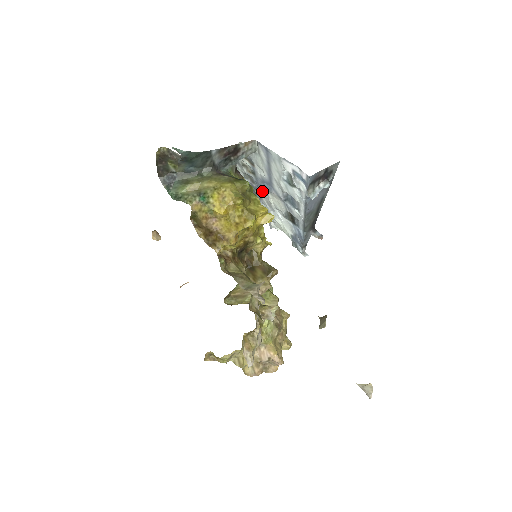
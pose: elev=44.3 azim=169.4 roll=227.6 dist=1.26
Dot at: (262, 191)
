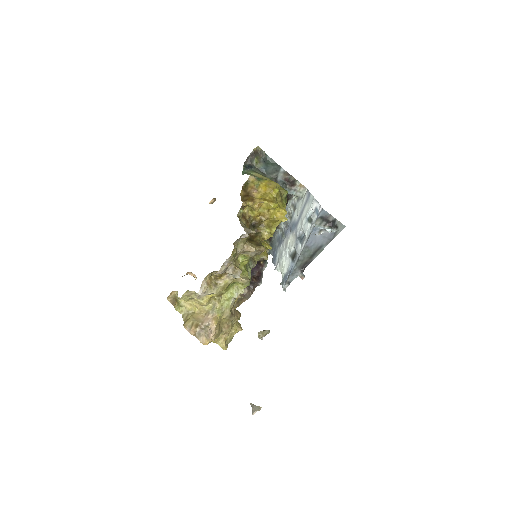
Dot at: (288, 234)
